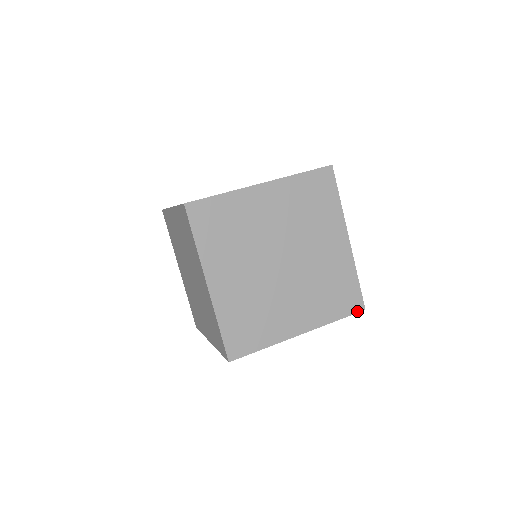
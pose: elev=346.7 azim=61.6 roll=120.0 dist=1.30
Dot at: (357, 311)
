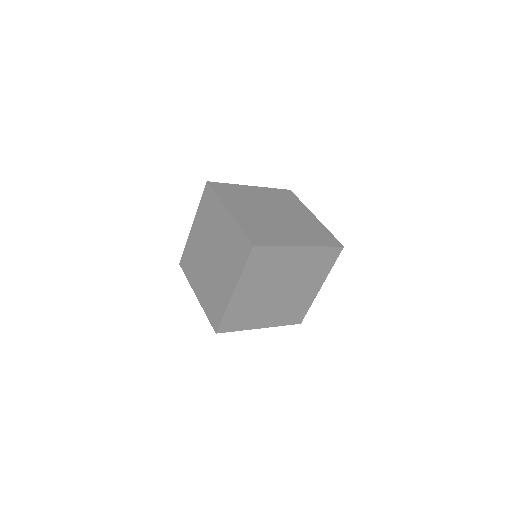
Dot at: (296, 323)
